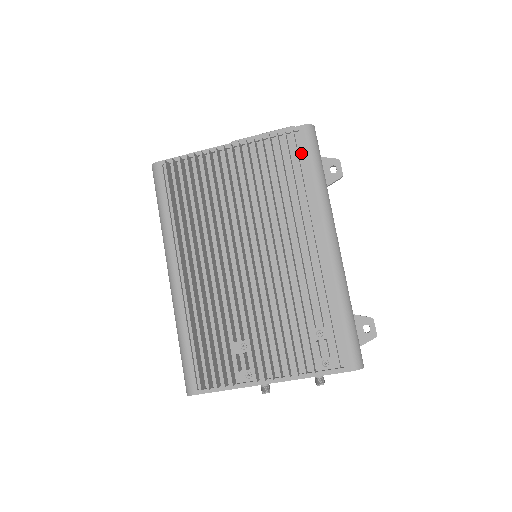
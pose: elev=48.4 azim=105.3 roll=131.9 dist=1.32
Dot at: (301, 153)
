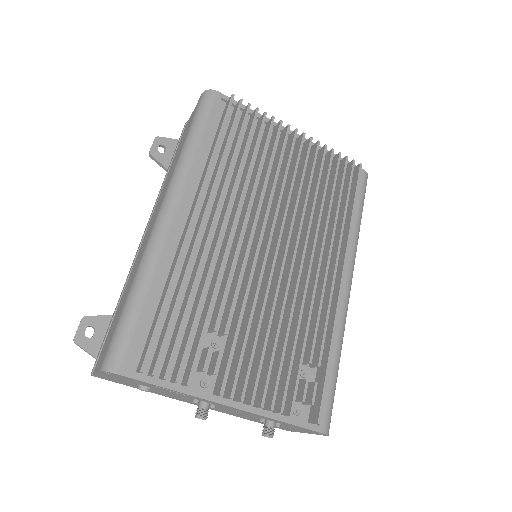
Dot at: occluded
